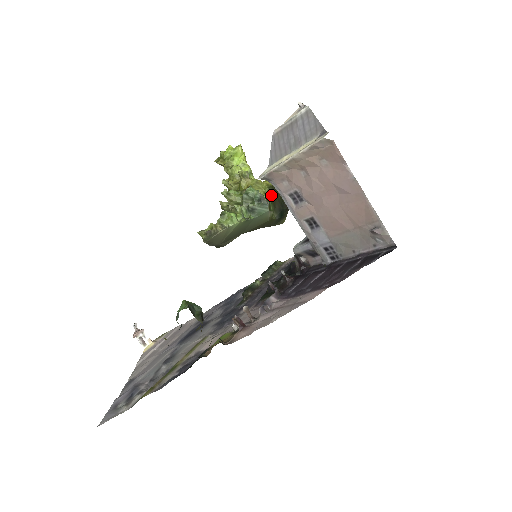
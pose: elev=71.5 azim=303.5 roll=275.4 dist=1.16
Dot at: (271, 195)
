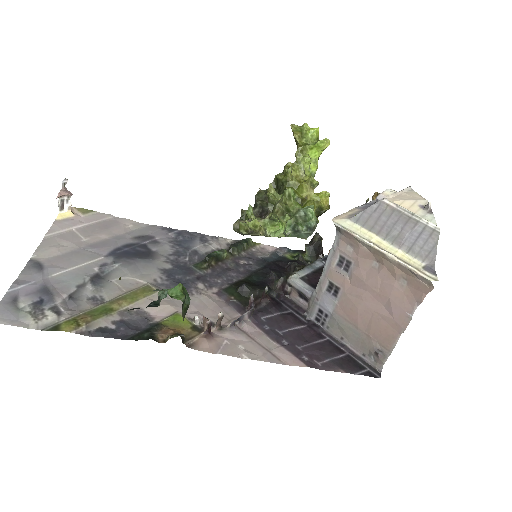
Dot at: occluded
